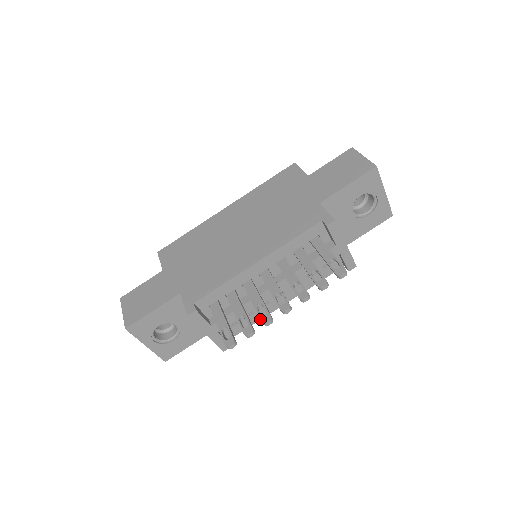
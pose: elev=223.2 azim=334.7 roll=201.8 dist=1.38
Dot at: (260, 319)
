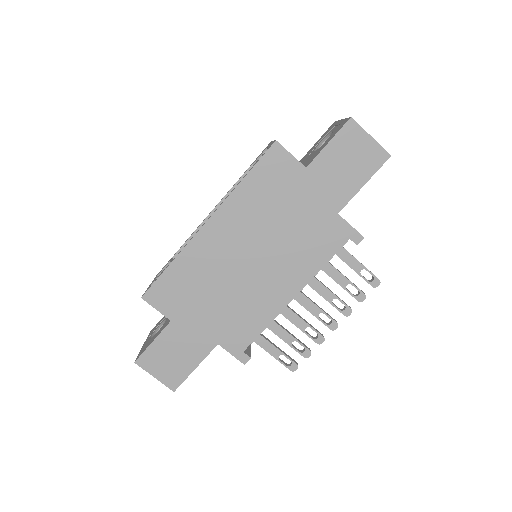
Dot at: occluded
